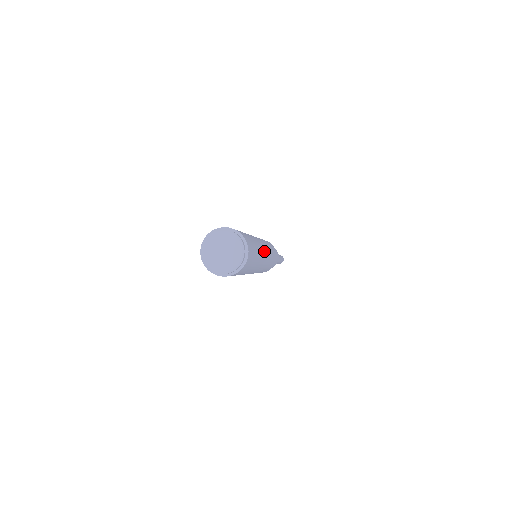
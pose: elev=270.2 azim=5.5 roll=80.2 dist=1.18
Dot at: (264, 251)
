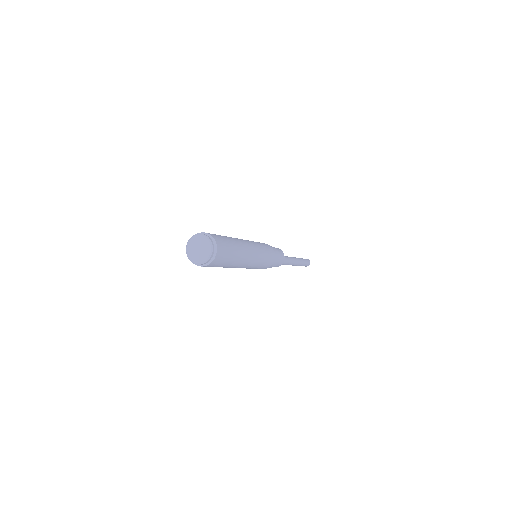
Dot at: (247, 246)
